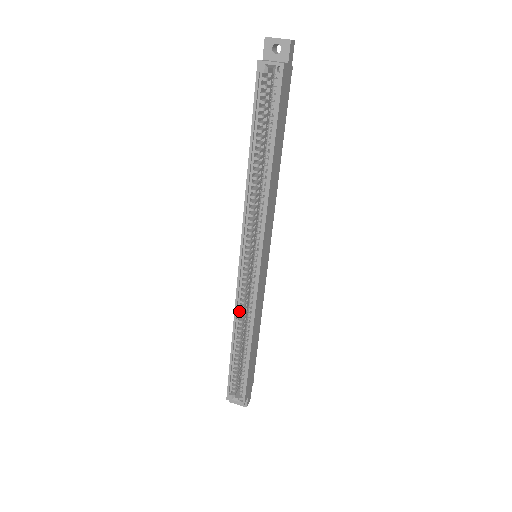
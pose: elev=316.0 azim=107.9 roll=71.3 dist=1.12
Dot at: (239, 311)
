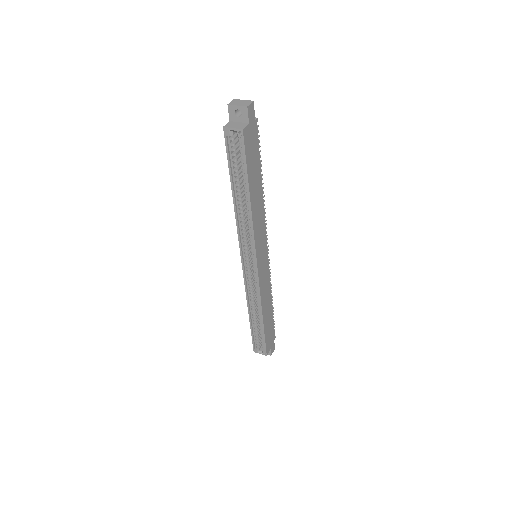
Dot at: (250, 295)
